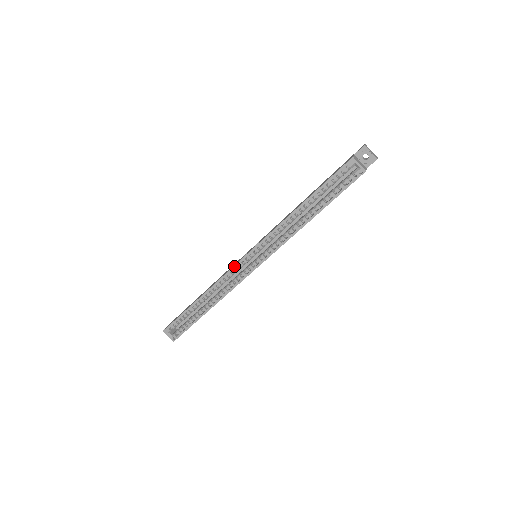
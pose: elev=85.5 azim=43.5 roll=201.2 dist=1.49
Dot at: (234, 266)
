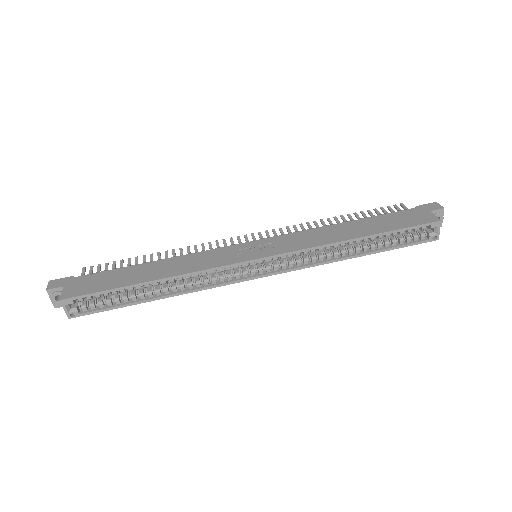
Dot at: (235, 264)
